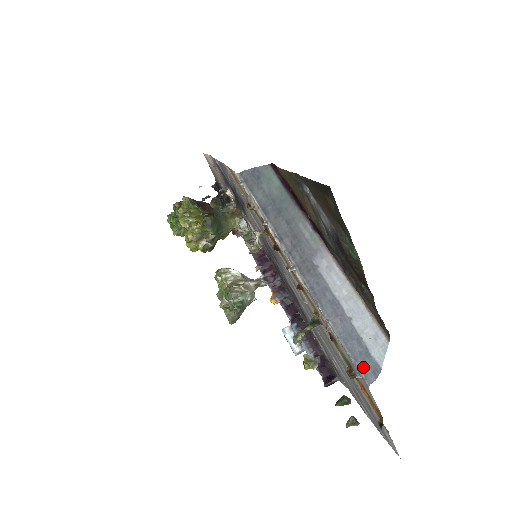
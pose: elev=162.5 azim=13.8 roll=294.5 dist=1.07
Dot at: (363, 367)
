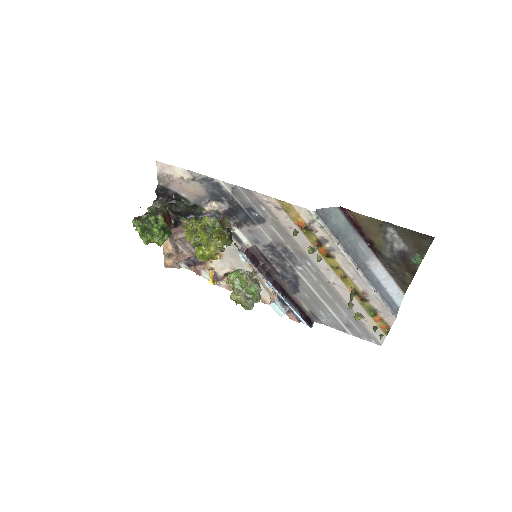
Dot at: (393, 309)
